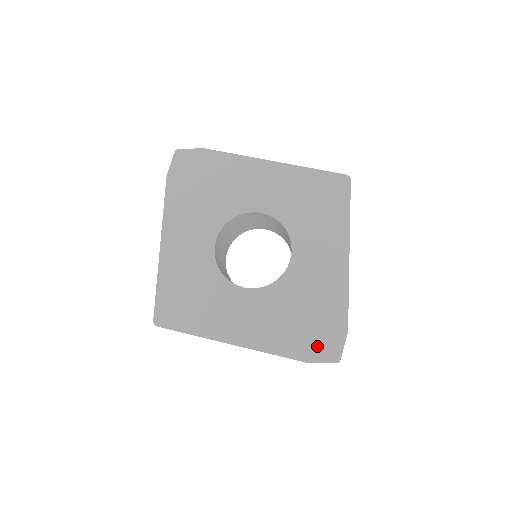
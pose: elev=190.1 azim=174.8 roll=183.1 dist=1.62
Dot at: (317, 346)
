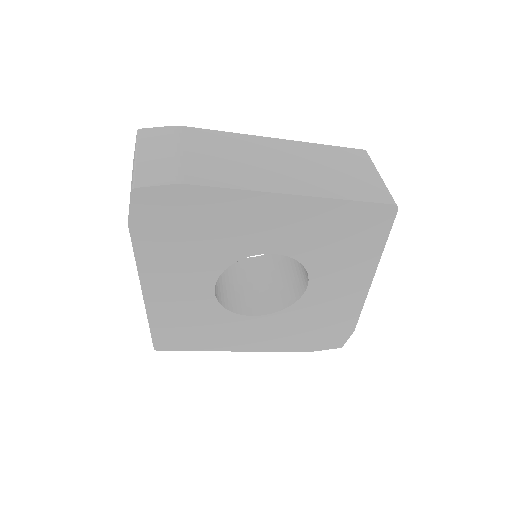
Dot at: (323, 342)
